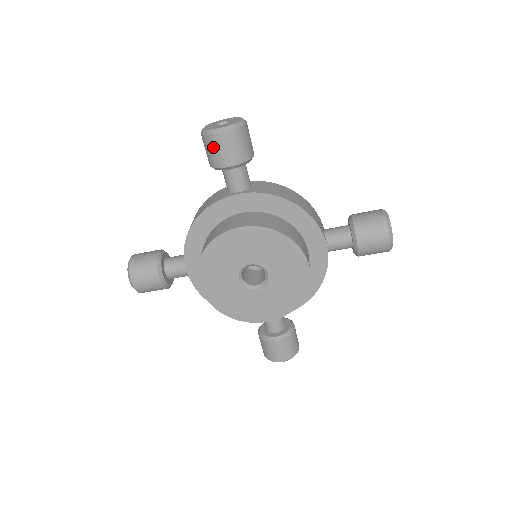
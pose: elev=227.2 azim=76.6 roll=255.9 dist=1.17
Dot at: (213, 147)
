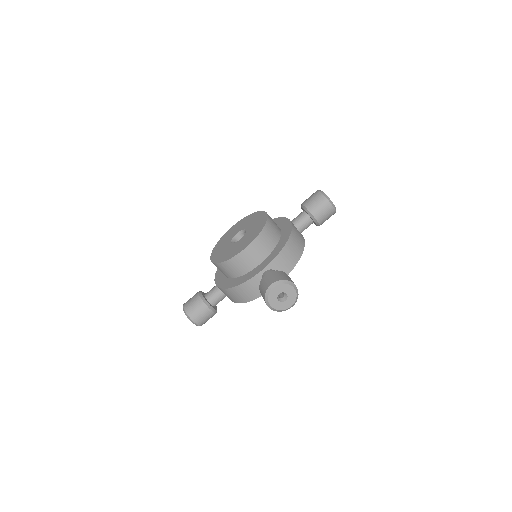
Dot at: occluded
